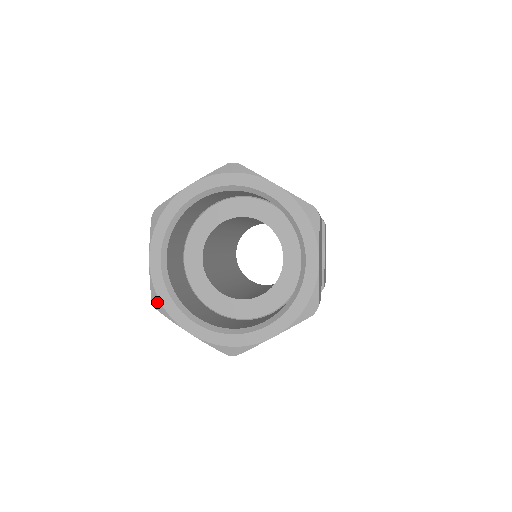
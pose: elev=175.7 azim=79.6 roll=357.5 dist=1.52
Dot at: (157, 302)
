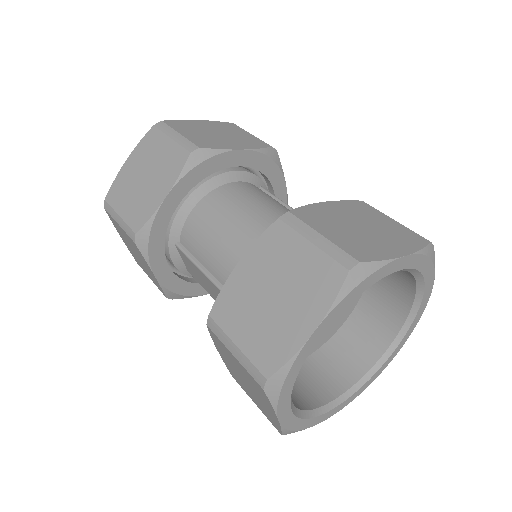
Dot at: occluded
